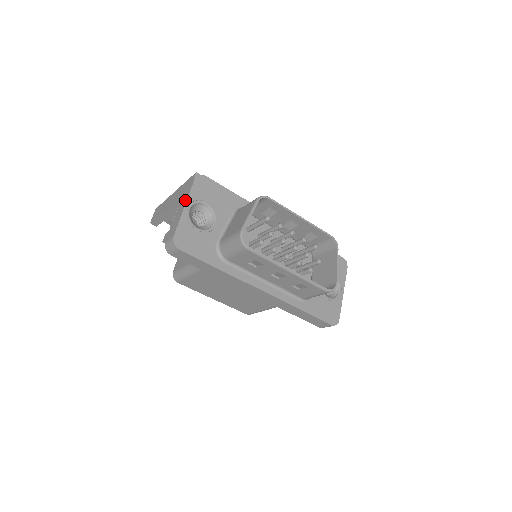
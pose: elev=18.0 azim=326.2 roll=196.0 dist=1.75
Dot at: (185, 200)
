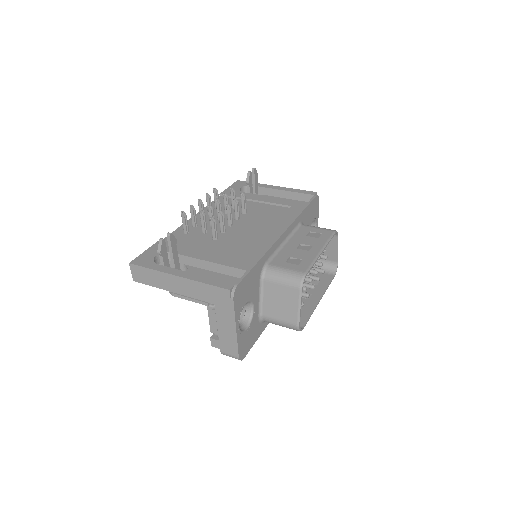
Dot at: (231, 322)
